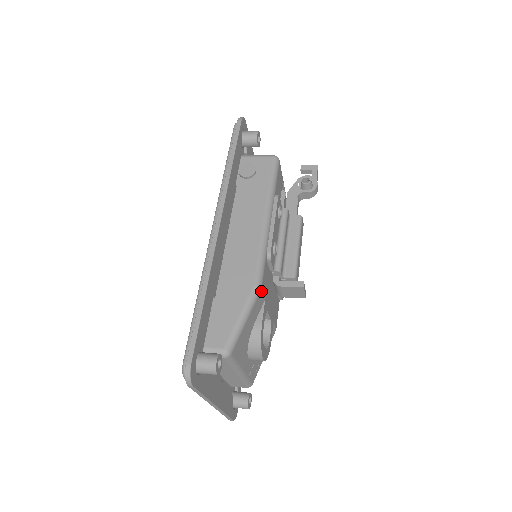
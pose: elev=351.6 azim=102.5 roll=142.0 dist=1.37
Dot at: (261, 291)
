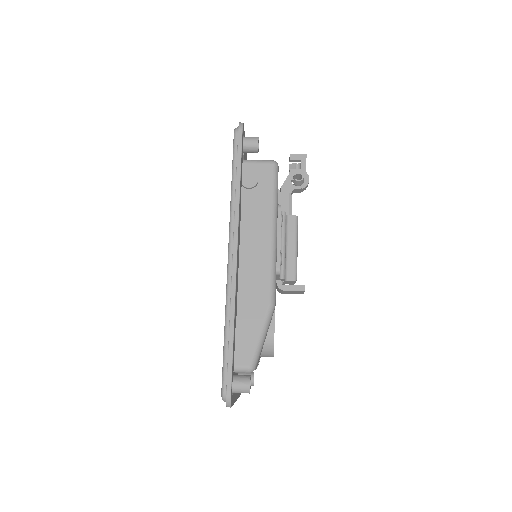
Dot at: occluded
